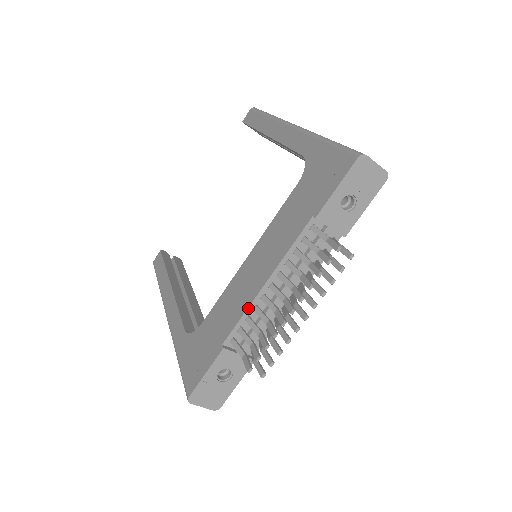
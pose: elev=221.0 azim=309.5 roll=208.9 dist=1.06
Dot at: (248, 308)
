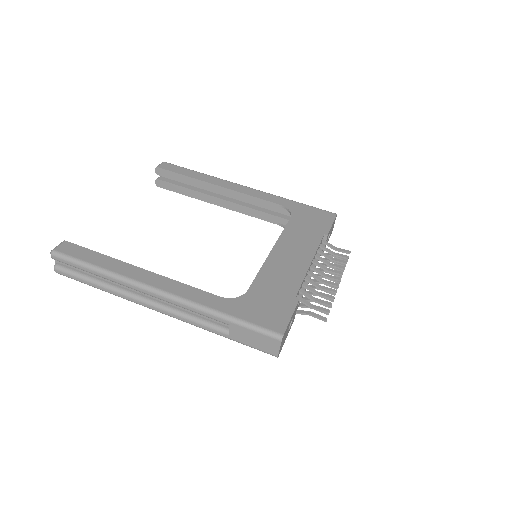
Dot at: (305, 276)
